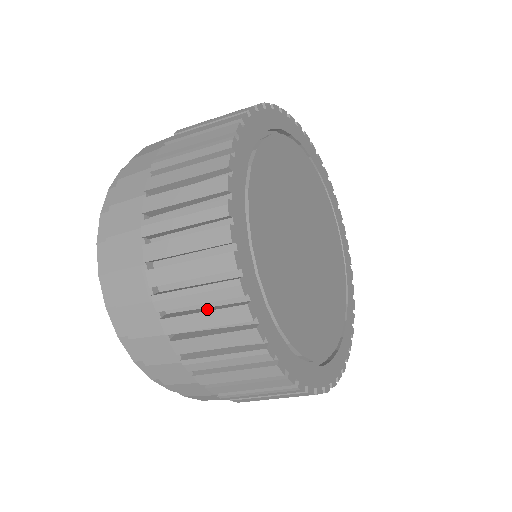
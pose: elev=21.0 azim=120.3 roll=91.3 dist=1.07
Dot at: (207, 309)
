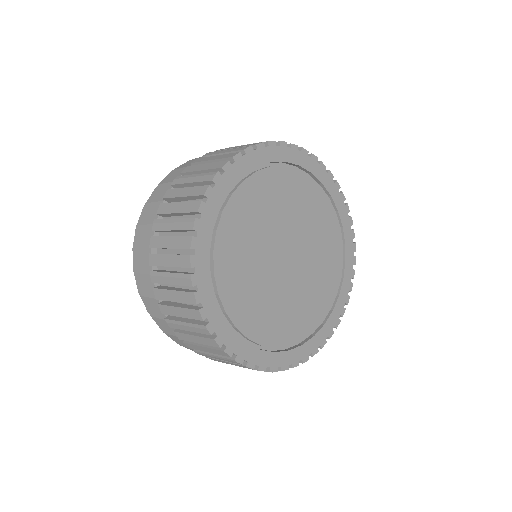
Dot at: (175, 236)
